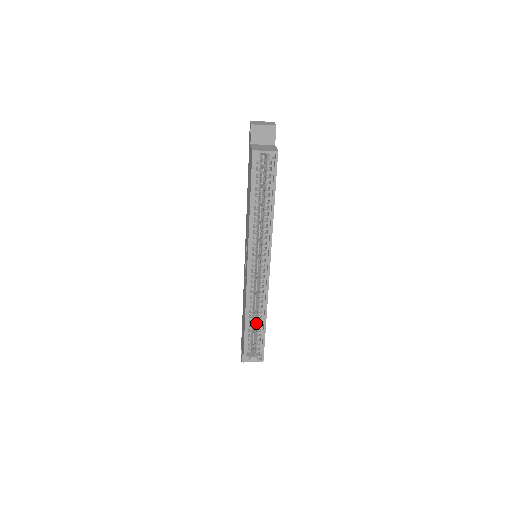
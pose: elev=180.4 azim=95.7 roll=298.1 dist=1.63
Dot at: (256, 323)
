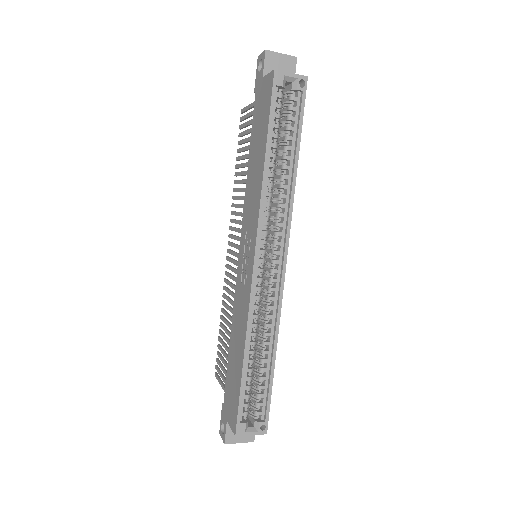
Dot at: (258, 362)
